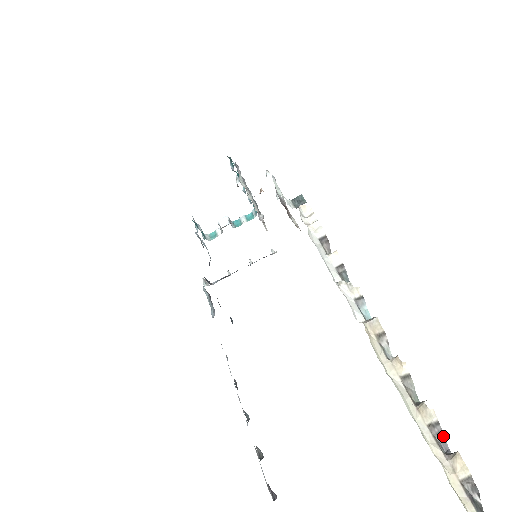
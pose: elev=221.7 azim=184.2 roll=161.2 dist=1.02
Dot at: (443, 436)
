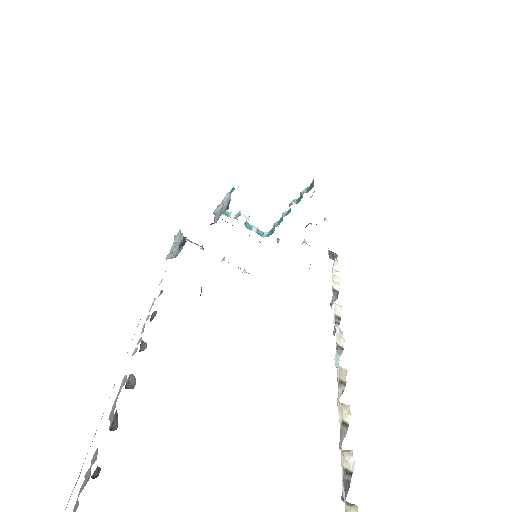
Dot at: (349, 486)
